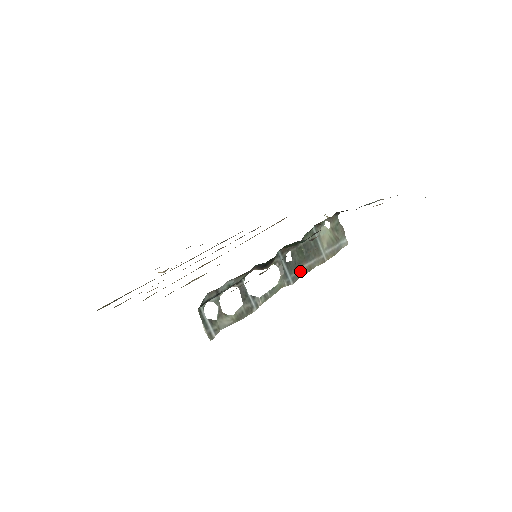
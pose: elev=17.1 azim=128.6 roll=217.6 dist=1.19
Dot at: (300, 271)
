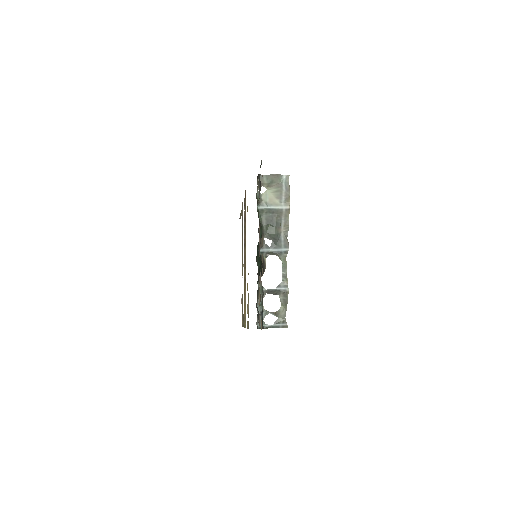
Dot at: (283, 237)
